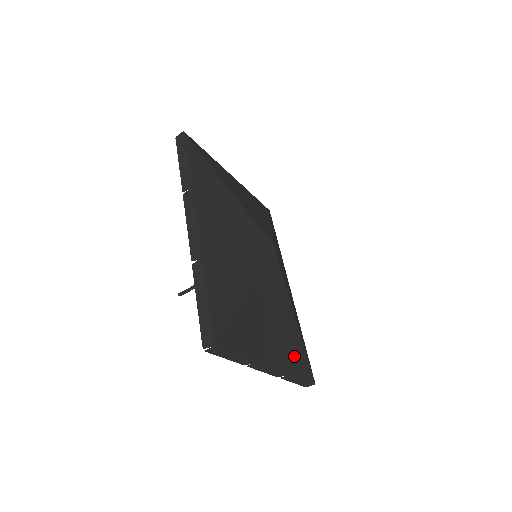
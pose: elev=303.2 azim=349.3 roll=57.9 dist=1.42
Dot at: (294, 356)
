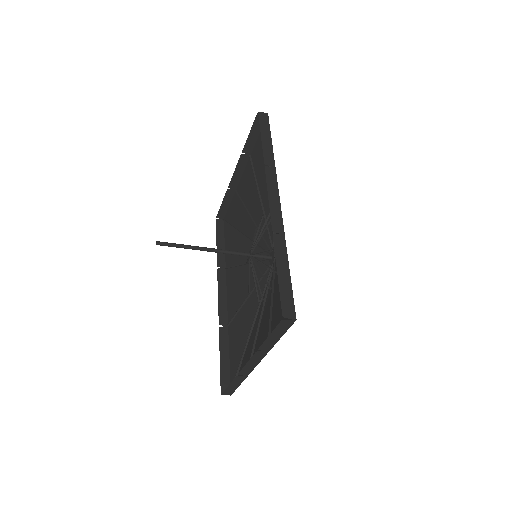
Dot at: occluded
